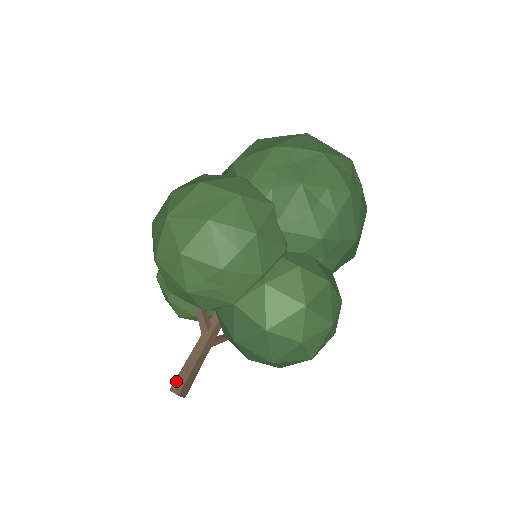
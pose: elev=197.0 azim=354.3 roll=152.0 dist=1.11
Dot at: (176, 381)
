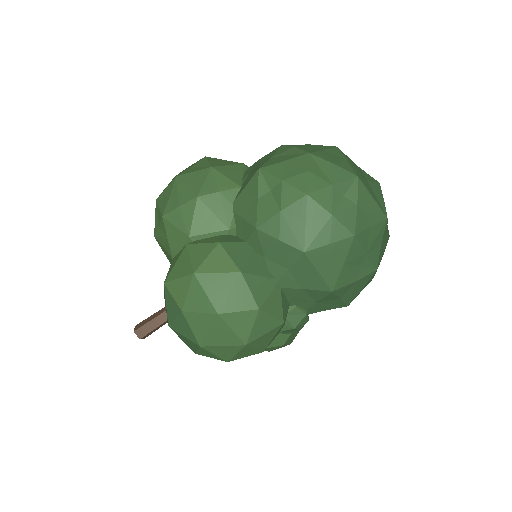
Dot at: (142, 322)
